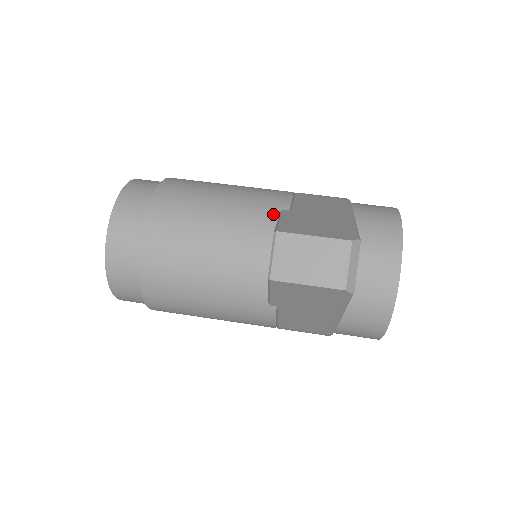
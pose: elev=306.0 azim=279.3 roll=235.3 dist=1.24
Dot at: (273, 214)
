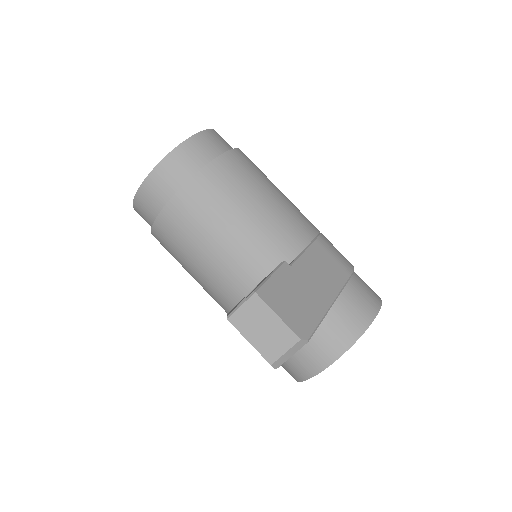
Dot at: (282, 250)
